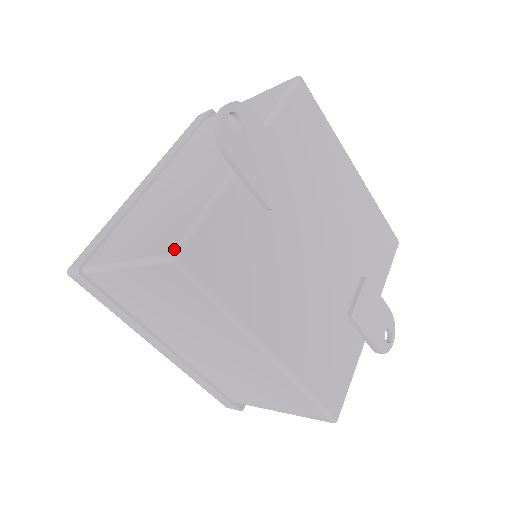
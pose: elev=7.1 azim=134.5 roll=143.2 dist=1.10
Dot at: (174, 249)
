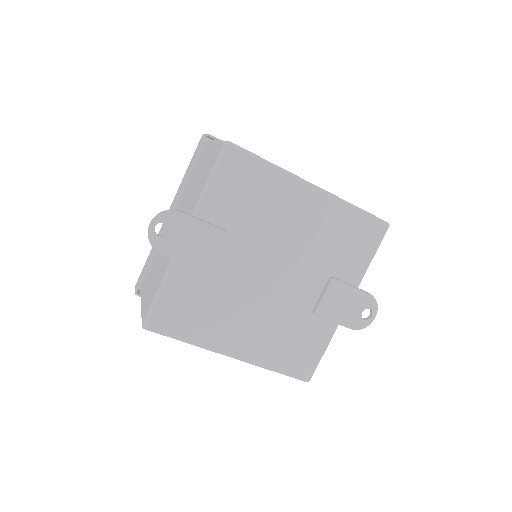
Dot at: (143, 321)
